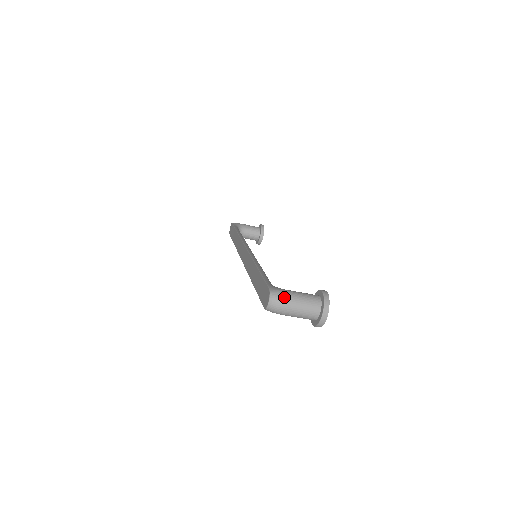
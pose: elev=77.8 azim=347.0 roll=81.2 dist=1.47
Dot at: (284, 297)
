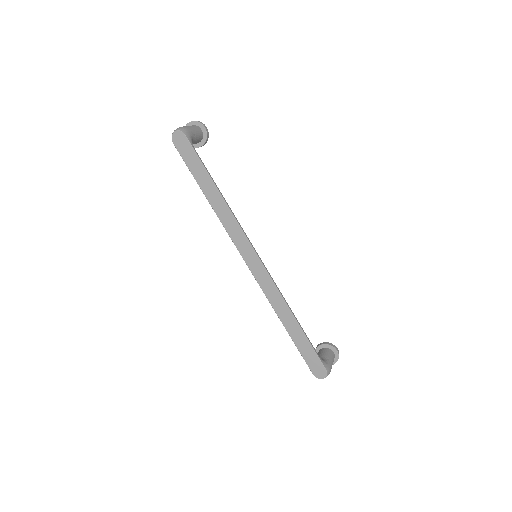
Dot at: occluded
